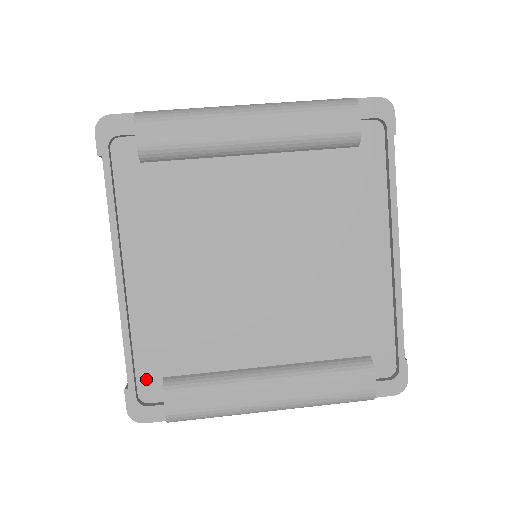
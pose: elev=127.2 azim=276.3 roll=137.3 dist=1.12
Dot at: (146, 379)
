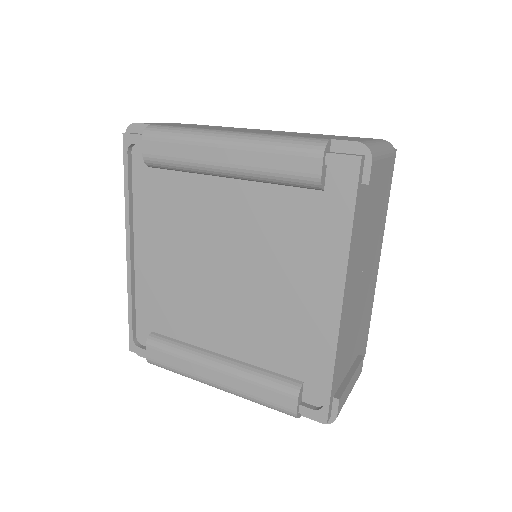
Dot at: (142, 328)
